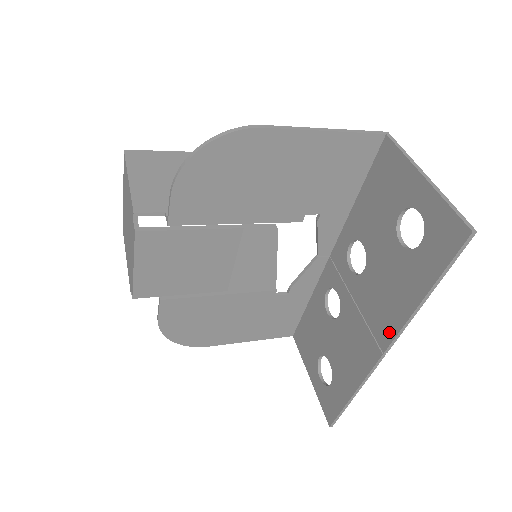
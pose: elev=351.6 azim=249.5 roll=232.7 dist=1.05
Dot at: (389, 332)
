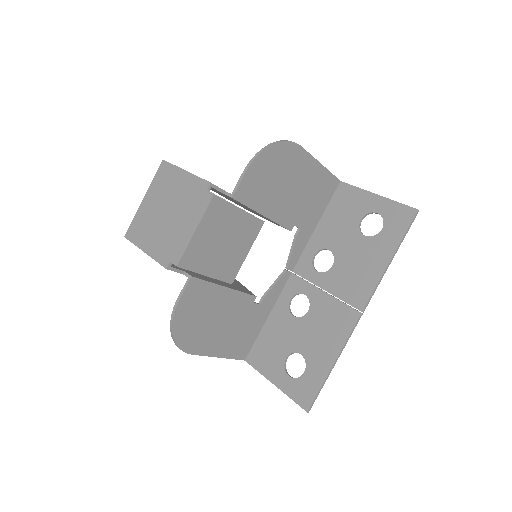
Dot at: (365, 294)
